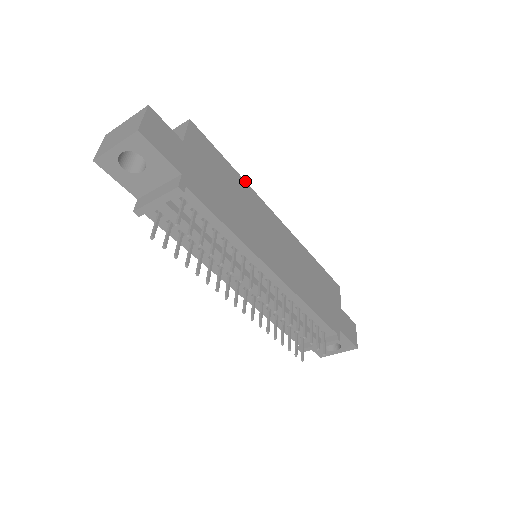
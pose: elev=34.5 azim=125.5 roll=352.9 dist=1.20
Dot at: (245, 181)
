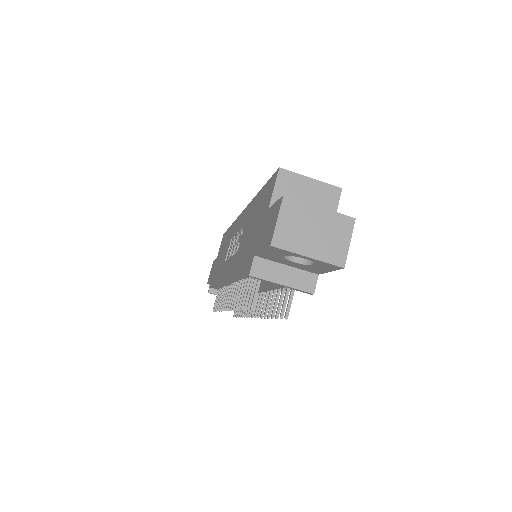
Dot at: occluded
